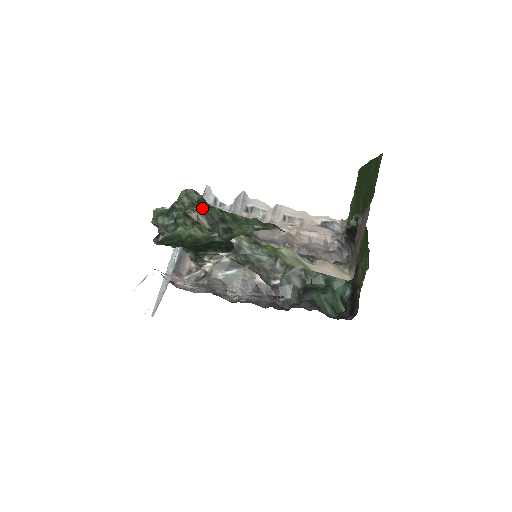
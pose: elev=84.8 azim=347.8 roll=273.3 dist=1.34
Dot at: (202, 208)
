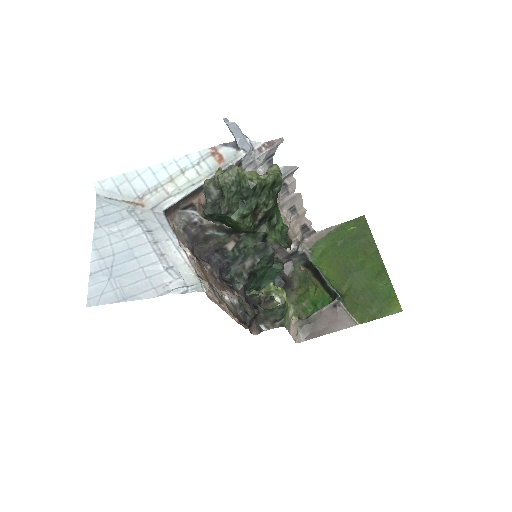
Dot at: (272, 207)
